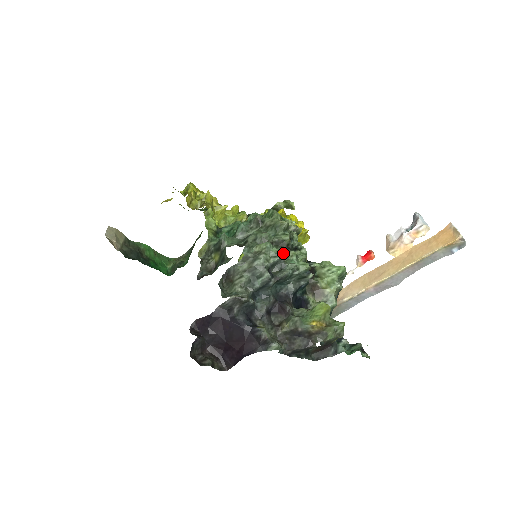
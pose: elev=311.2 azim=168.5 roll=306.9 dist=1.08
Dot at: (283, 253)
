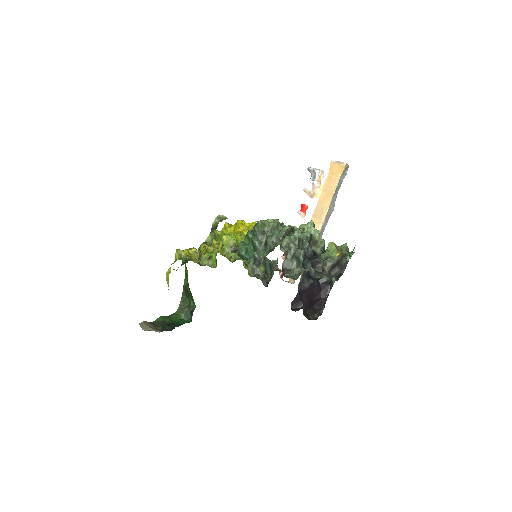
Dot at: (296, 235)
